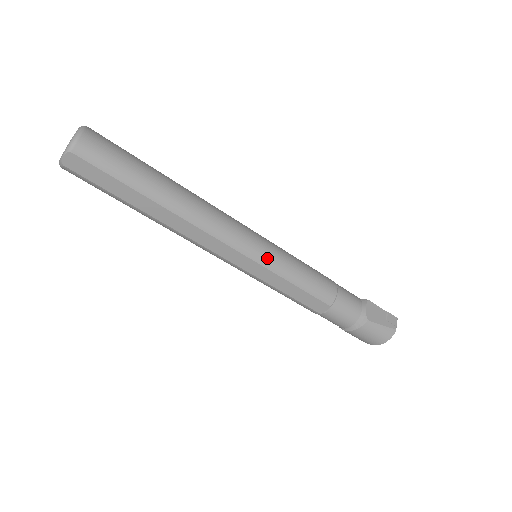
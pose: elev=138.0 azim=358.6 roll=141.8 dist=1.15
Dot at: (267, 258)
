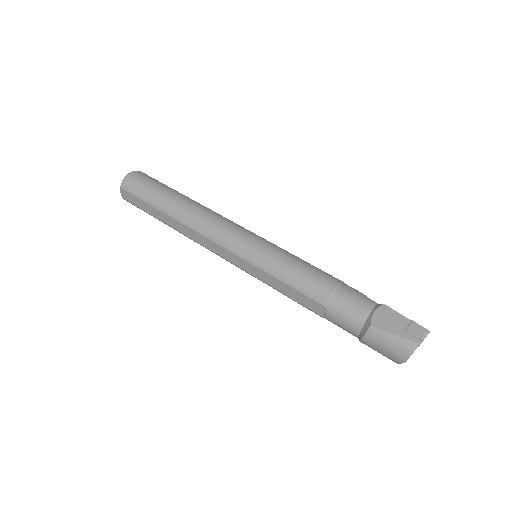
Dot at: (252, 254)
